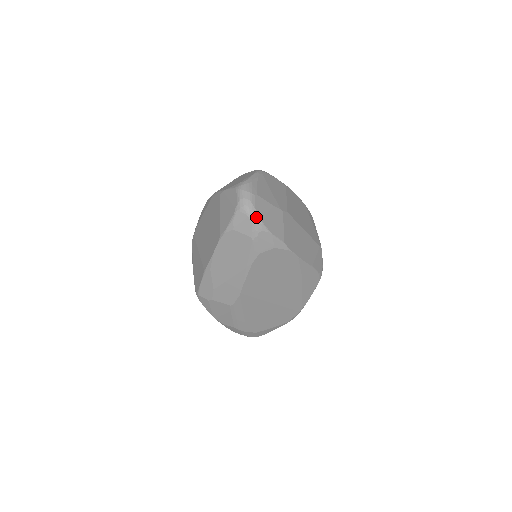
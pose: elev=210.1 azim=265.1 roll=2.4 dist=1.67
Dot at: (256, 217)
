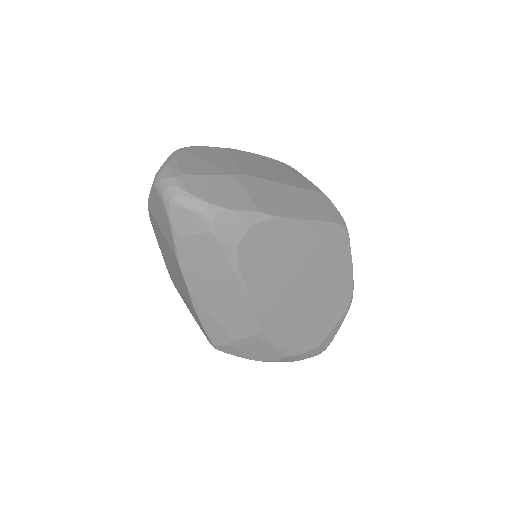
Dot at: (196, 202)
